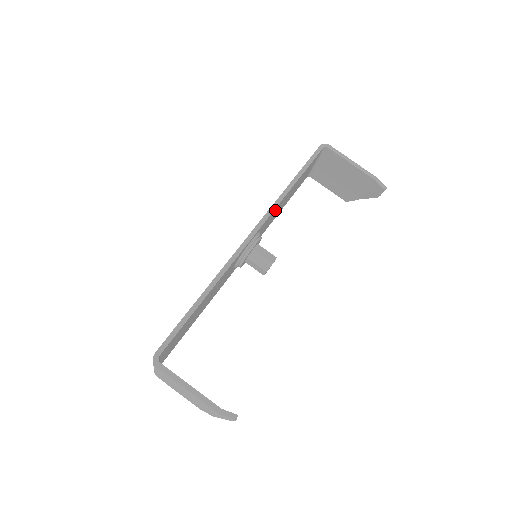
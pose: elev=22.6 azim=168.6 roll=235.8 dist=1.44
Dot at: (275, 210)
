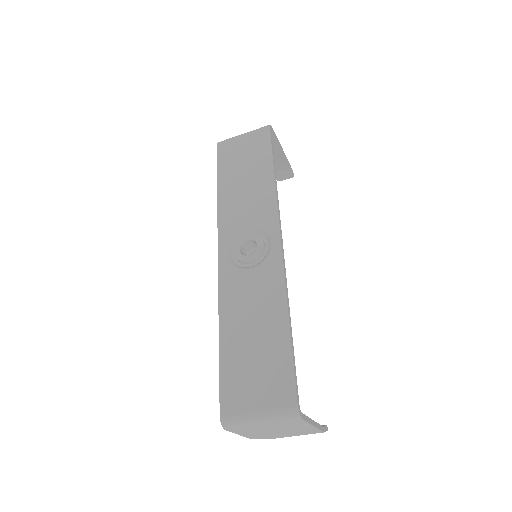
Dot at: (267, 203)
